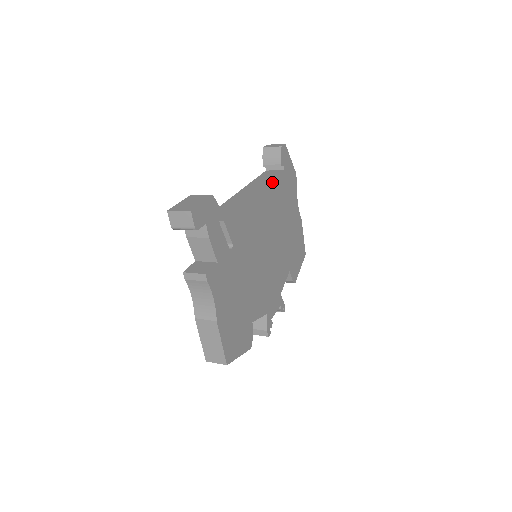
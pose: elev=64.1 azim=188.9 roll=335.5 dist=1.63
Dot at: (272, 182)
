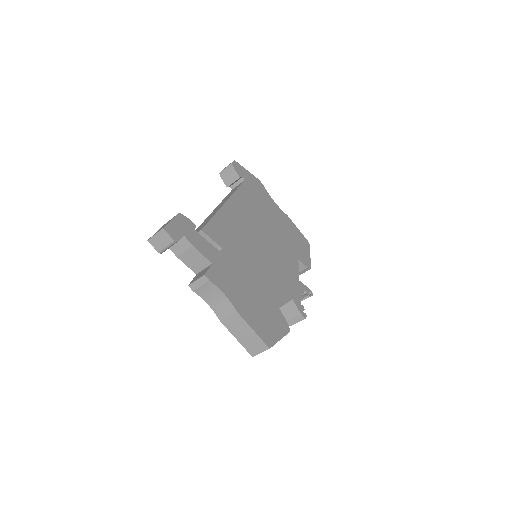
Dot at: (237, 192)
